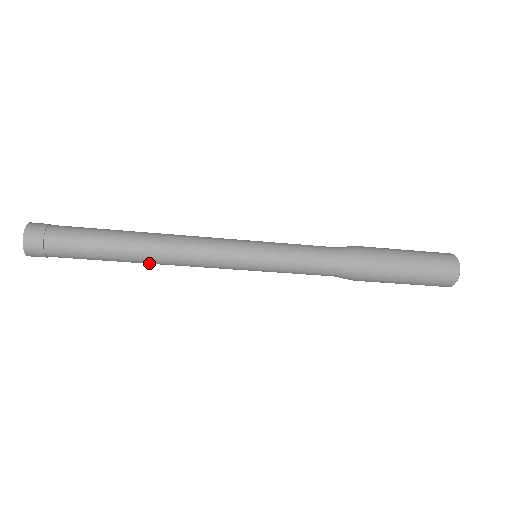
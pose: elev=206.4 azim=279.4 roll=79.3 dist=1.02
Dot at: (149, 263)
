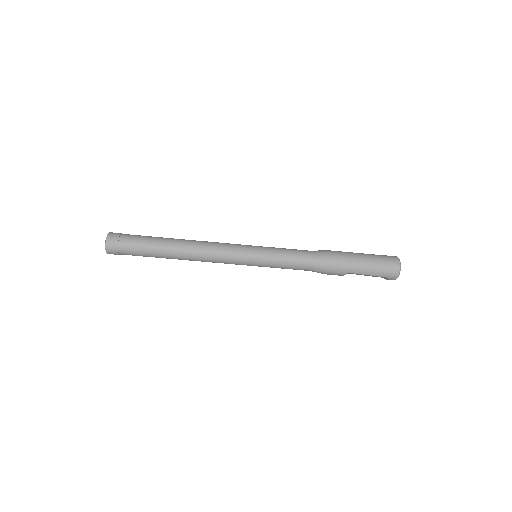
Dot at: (184, 250)
